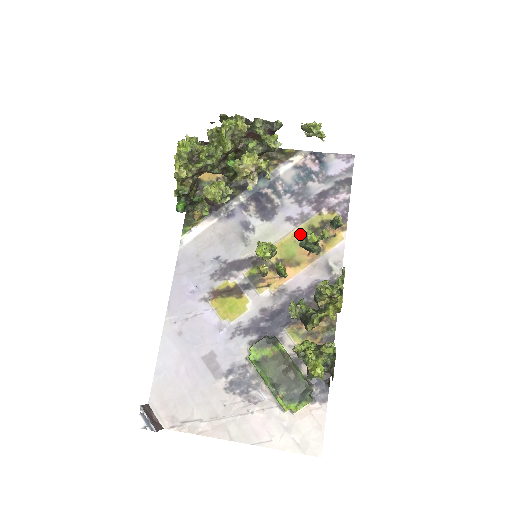
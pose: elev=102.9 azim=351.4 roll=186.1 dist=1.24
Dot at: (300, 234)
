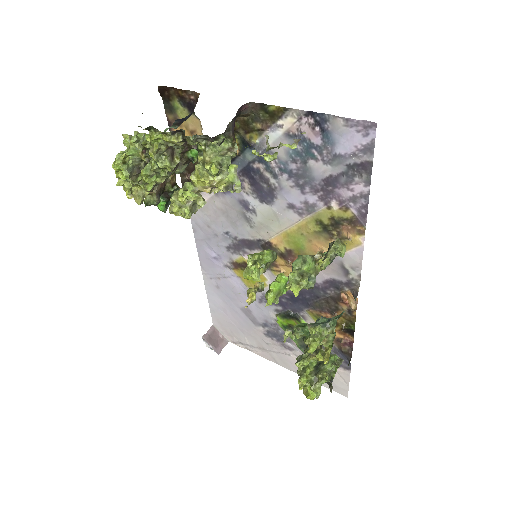
Dot at: (307, 227)
